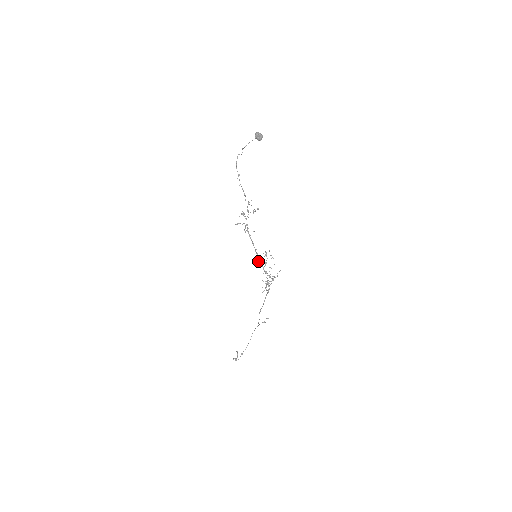
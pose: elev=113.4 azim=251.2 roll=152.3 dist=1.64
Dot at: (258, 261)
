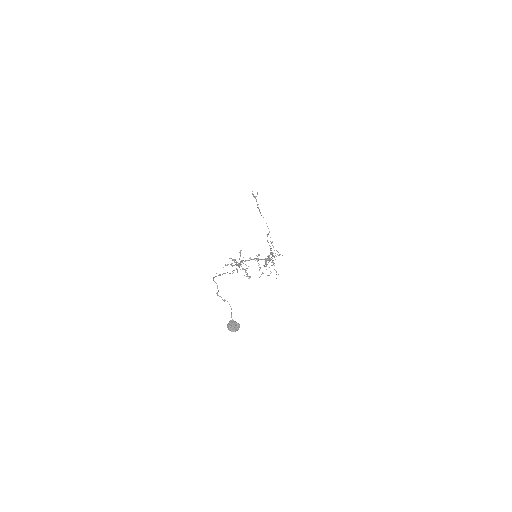
Dot at: occluded
